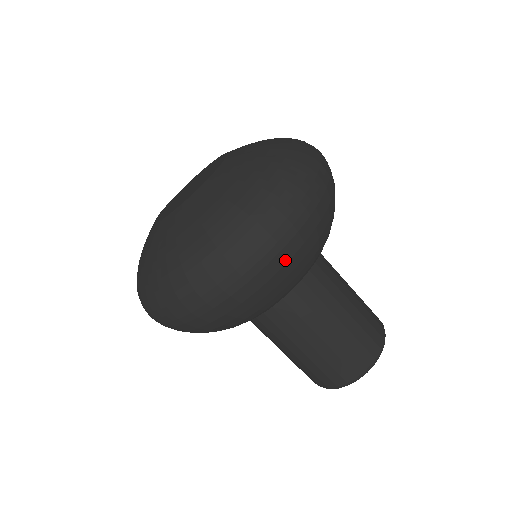
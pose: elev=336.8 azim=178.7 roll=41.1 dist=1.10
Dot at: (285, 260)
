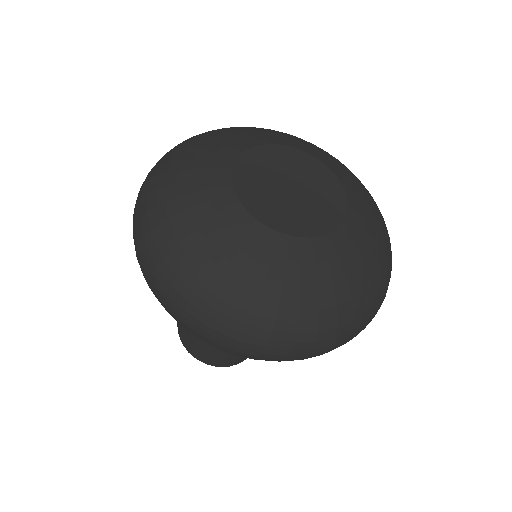
Dot at: occluded
